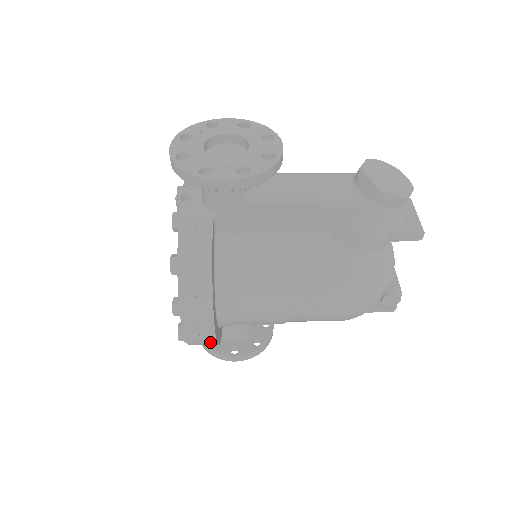
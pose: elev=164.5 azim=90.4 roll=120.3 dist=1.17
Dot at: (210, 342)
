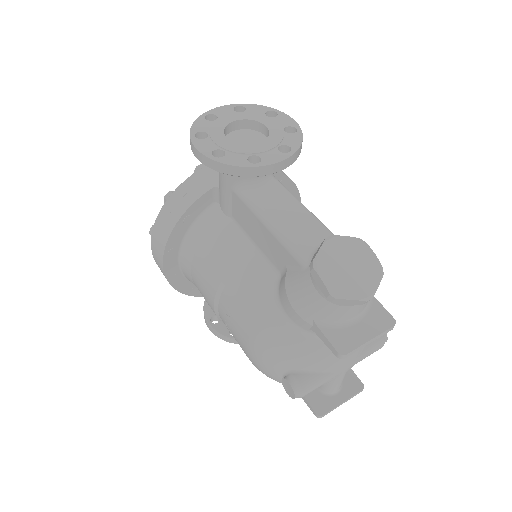
Dot at: occluded
